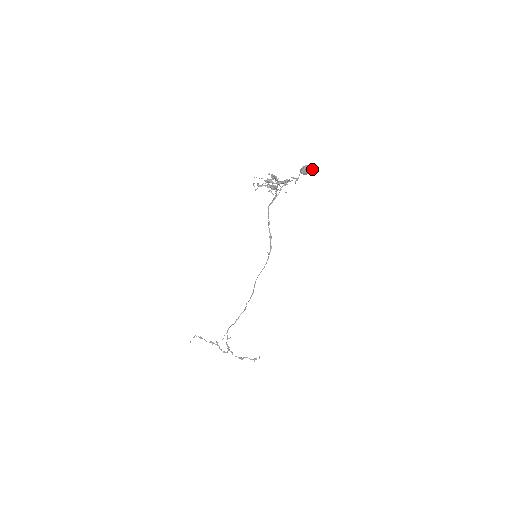
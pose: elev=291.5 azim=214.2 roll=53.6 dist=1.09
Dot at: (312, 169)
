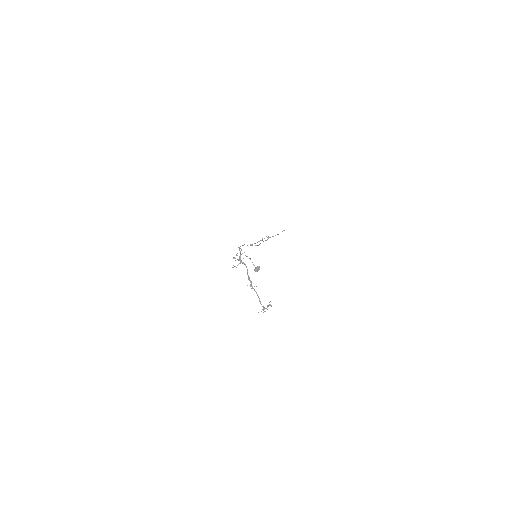
Dot at: (259, 268)
